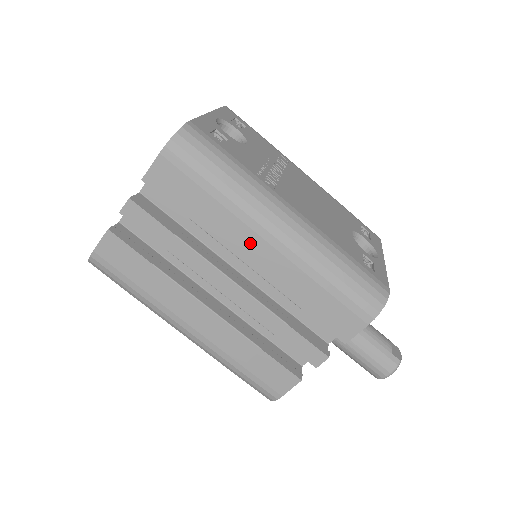
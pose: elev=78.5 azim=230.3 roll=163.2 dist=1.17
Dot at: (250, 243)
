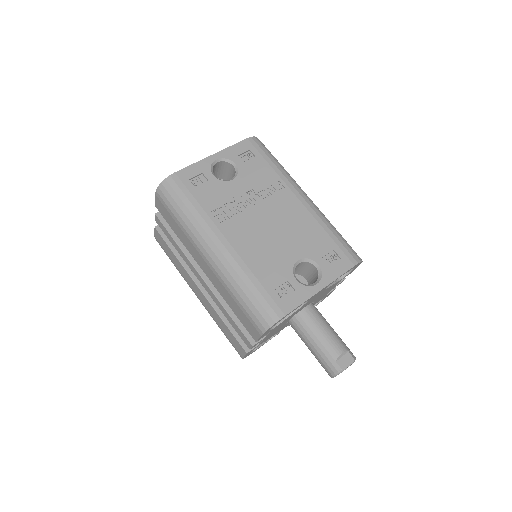
Dot at: (200, 259)
